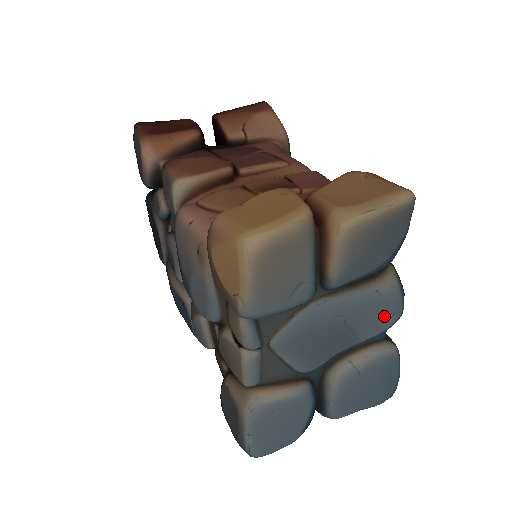
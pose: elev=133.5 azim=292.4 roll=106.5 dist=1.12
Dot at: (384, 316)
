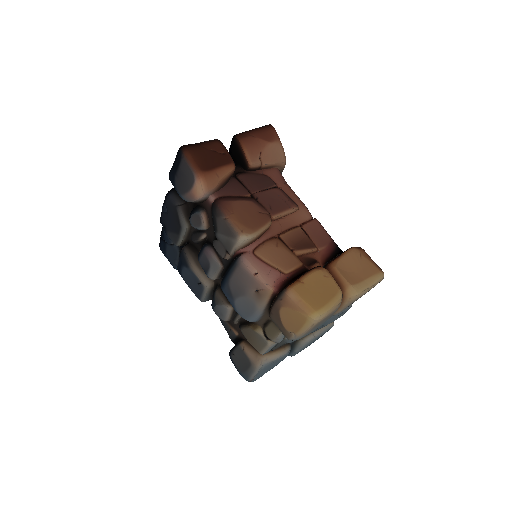
Dot at: (340, 316)
